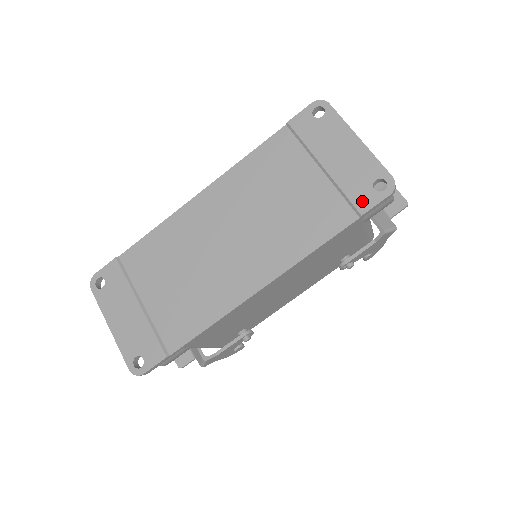
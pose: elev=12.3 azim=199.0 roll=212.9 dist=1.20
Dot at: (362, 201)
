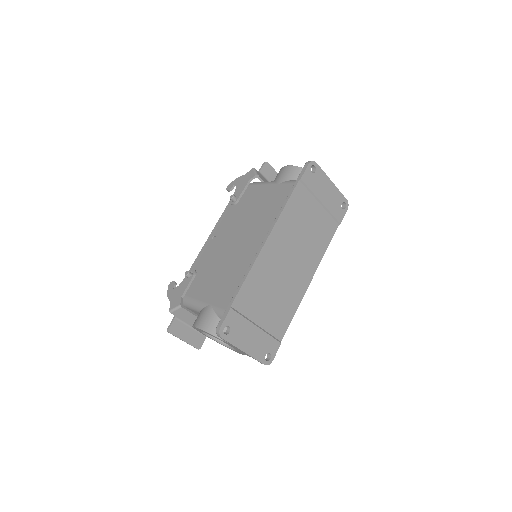
Dot at: (339, 216)
